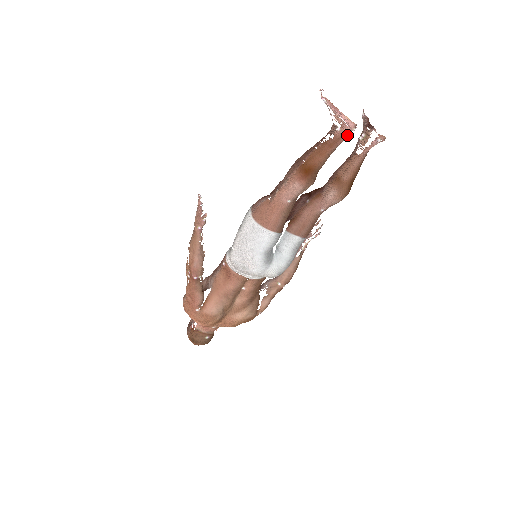
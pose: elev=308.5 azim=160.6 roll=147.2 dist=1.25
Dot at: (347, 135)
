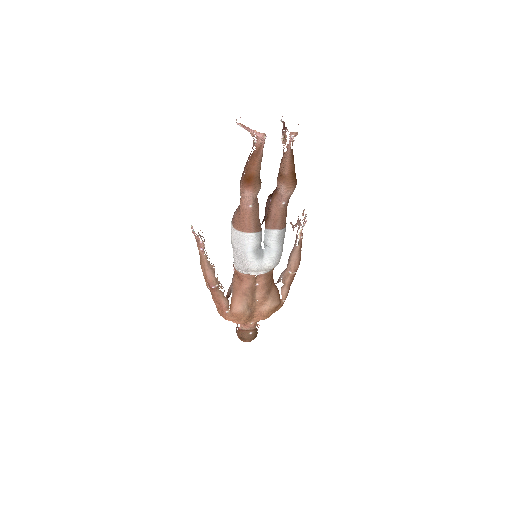
Dot at: (263, 143)
